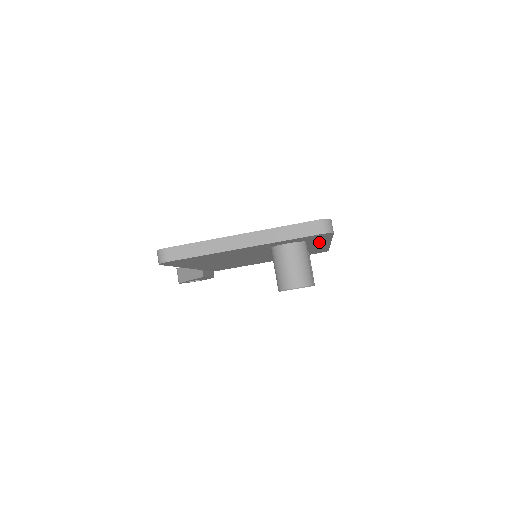
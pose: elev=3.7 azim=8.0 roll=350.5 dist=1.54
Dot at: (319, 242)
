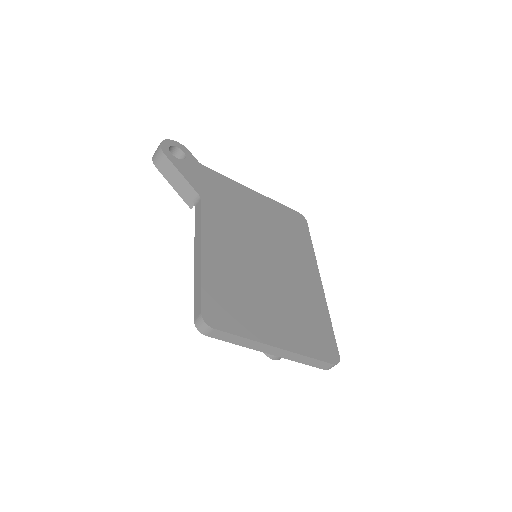
Dot at: occluded
